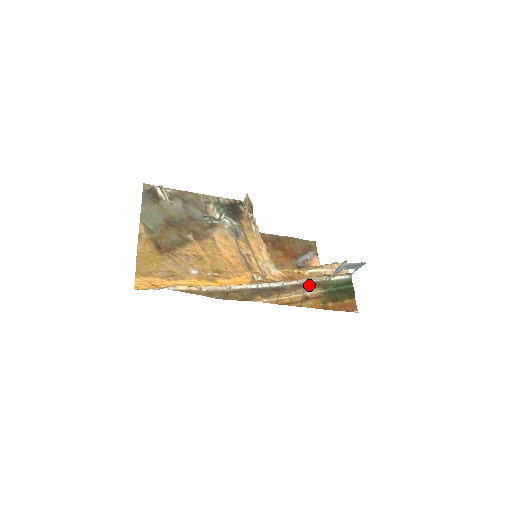
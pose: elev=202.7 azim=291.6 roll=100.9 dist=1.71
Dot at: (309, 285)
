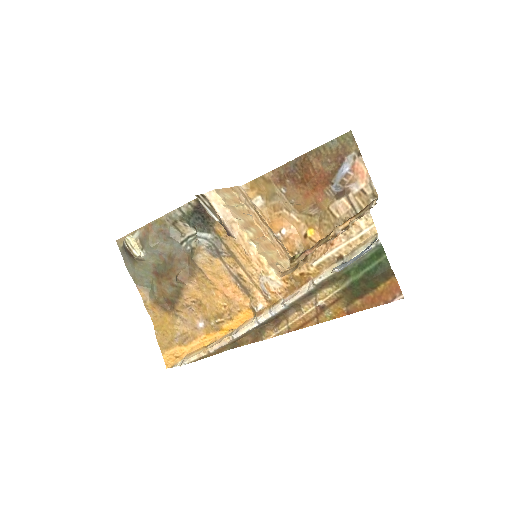
Dot at: (320, 288)
